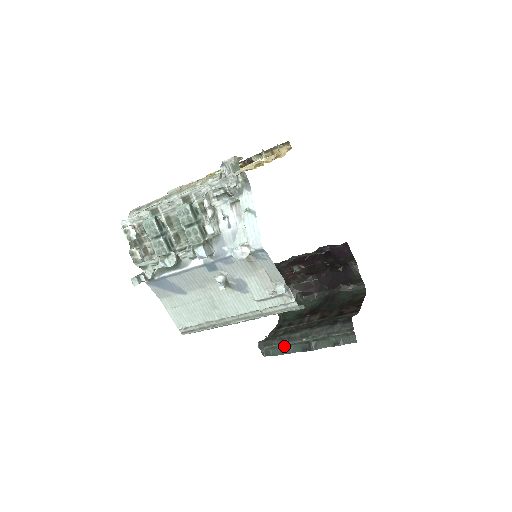
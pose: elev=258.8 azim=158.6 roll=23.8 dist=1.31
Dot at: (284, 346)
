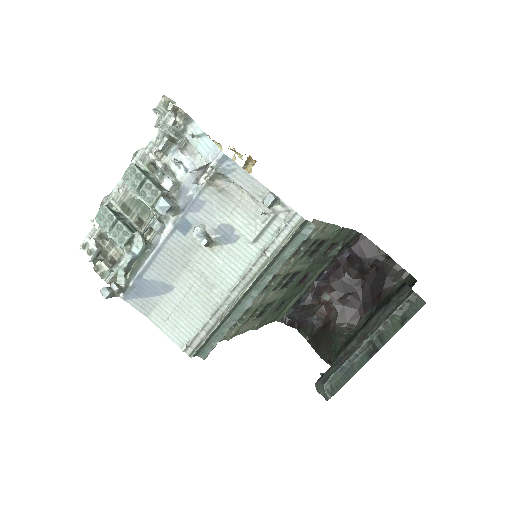
Dot at: (345, 367)
